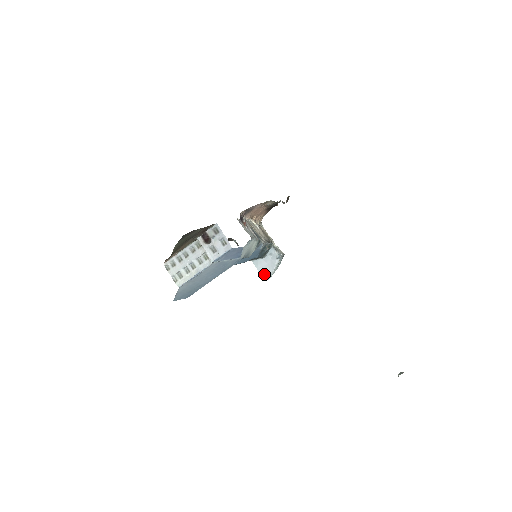
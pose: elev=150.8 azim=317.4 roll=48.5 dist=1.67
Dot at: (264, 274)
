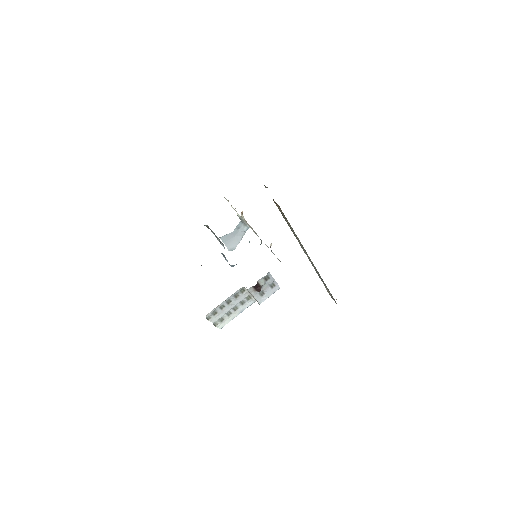
Dot at: (231, 246)
